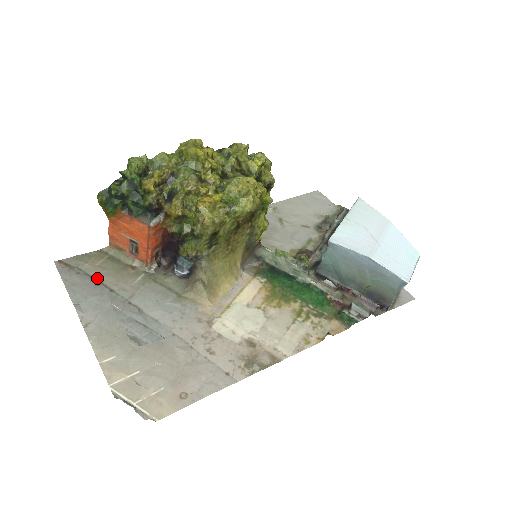
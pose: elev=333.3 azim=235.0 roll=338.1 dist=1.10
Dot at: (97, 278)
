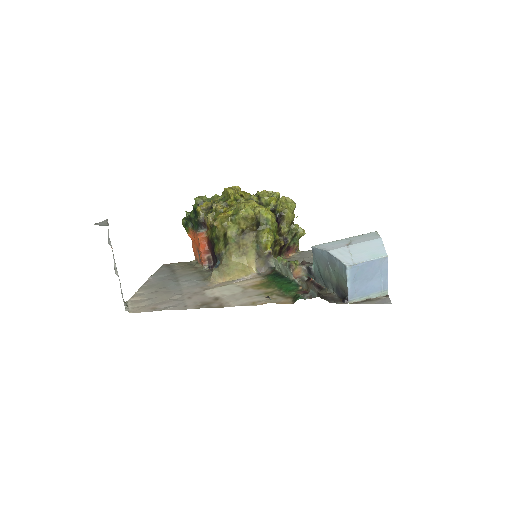
Dot at: (174, 270)
